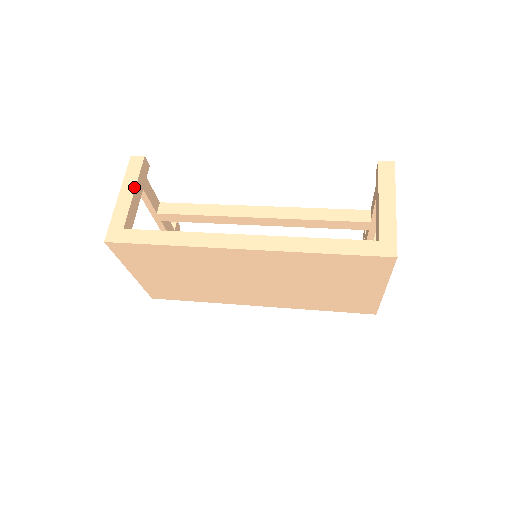
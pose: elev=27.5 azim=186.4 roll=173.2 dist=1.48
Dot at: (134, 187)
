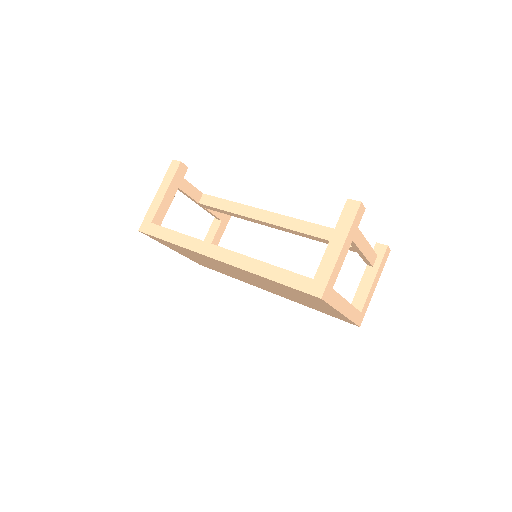
Dot at: (167, 188)
